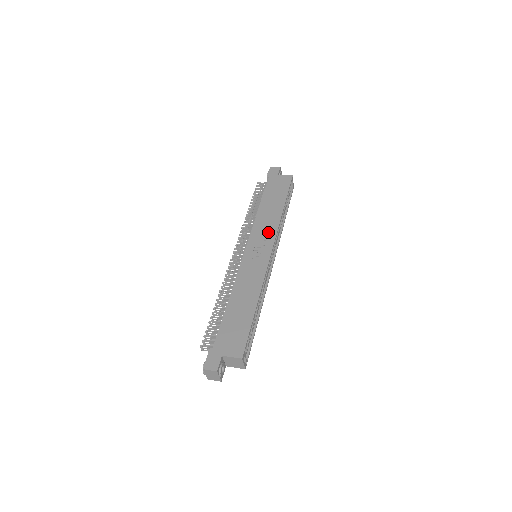
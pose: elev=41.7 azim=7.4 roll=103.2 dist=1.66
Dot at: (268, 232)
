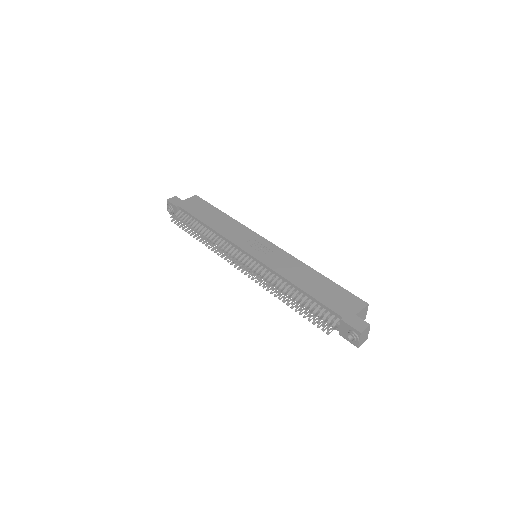
Dot at: (244, 233)
